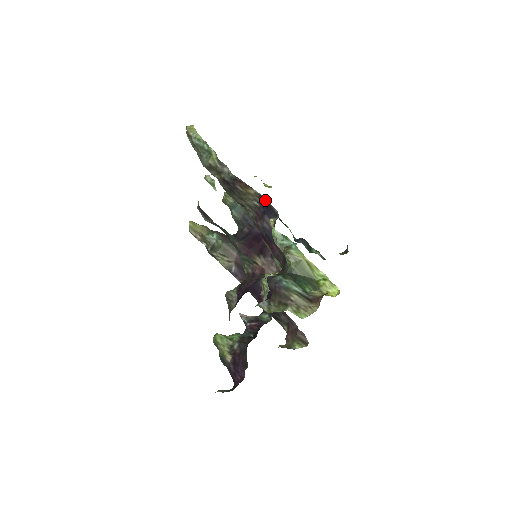
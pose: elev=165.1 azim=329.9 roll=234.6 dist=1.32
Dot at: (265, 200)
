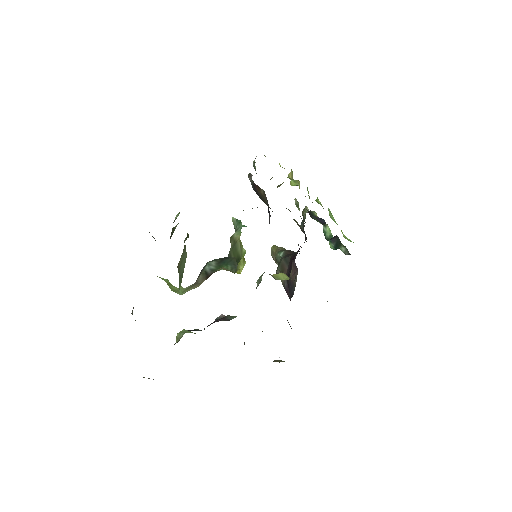
Dot at: occluded
